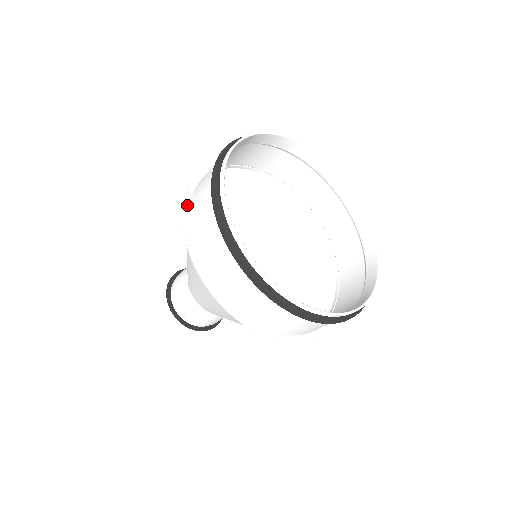
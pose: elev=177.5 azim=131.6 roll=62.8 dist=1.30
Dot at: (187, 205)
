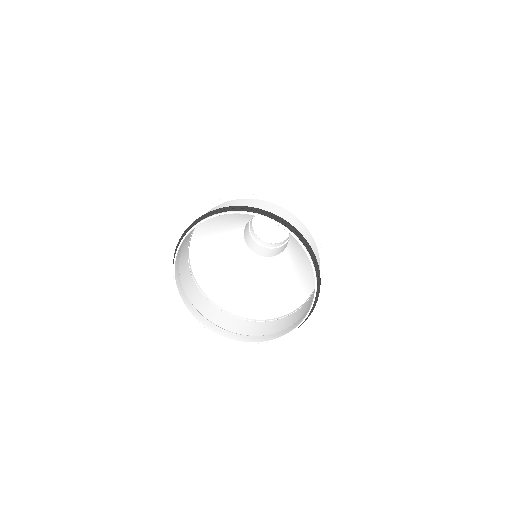
Dot at: occluded
